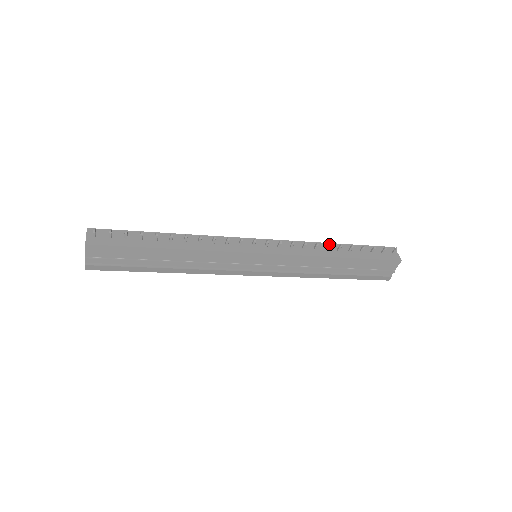
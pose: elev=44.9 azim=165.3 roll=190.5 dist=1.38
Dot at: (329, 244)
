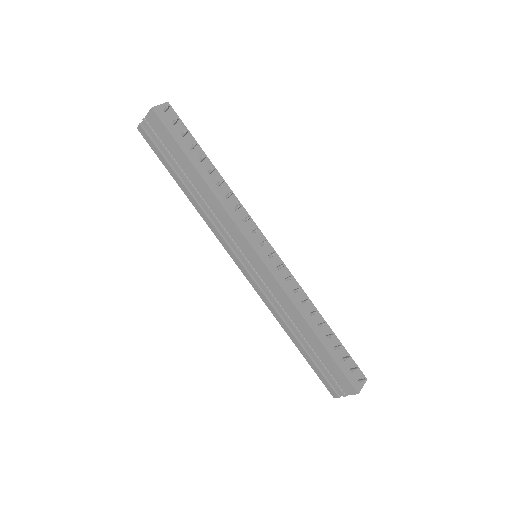
Dot at: (316, 311)
